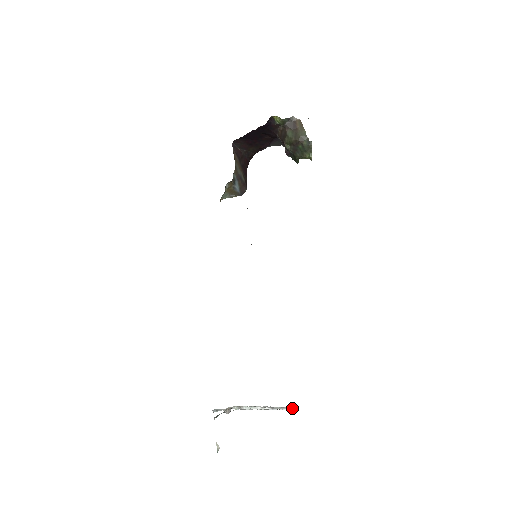
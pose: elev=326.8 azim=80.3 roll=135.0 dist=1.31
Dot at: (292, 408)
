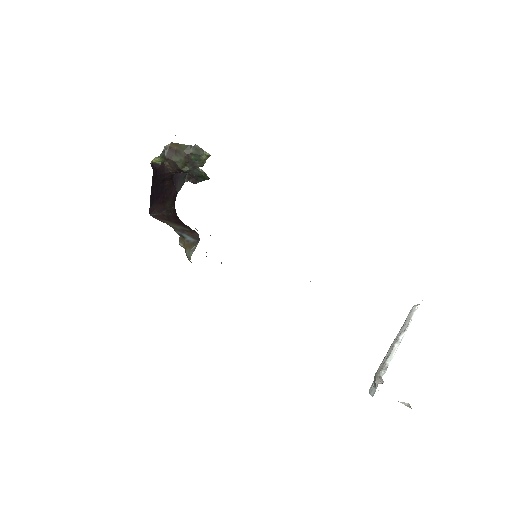
Dot at: (415, 308)
